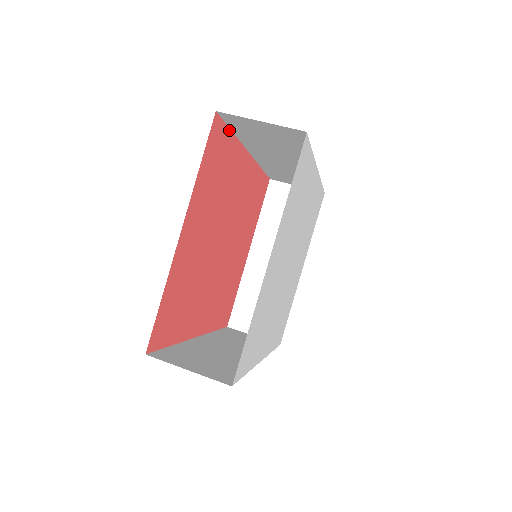
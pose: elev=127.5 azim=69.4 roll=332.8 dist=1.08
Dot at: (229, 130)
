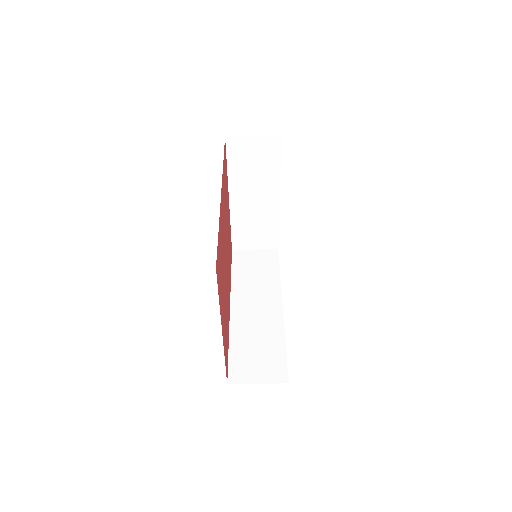
Dot at: (218, 239)
